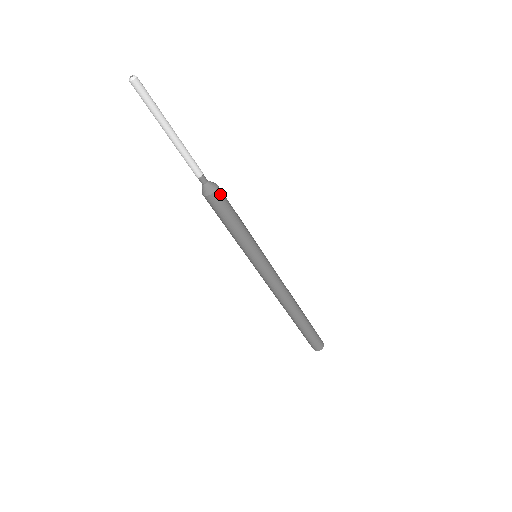
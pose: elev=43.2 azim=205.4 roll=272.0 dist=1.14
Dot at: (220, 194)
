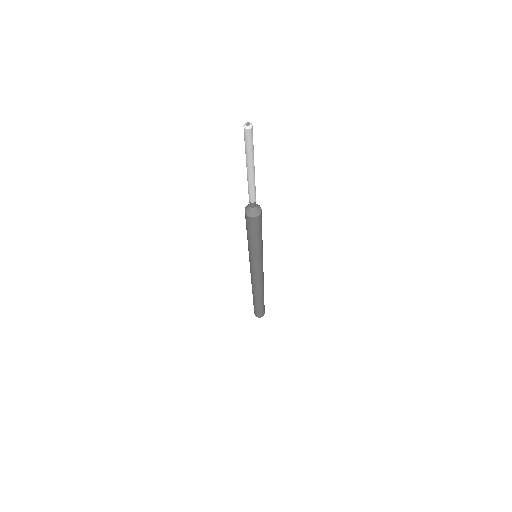
Dot at: (260, 217)
